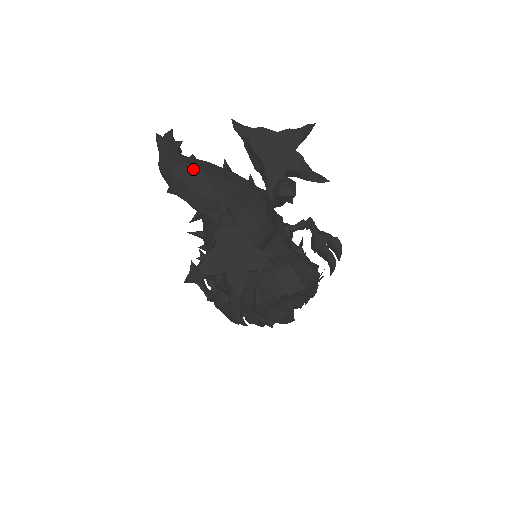
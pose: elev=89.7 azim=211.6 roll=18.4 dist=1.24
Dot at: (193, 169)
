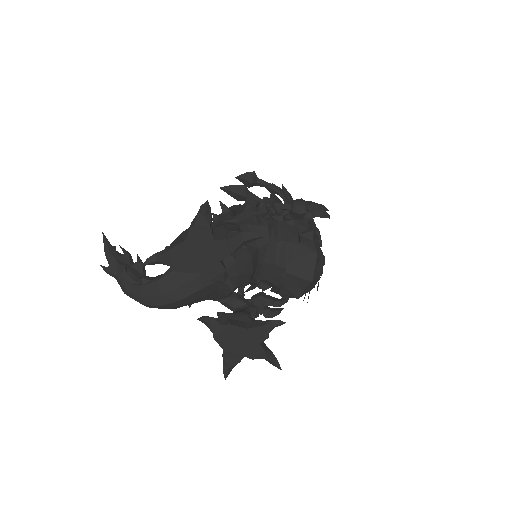
Dot at: (155, 300)
